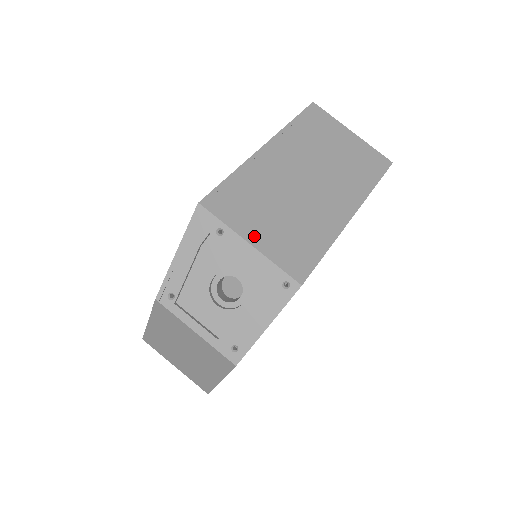
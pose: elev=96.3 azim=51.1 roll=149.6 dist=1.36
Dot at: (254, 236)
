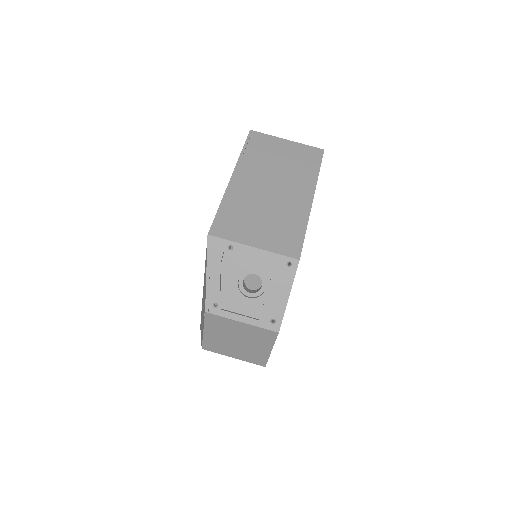
Dot at: (254, 241)
